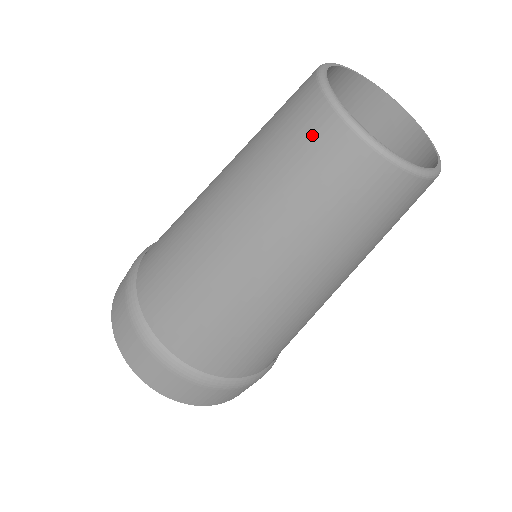
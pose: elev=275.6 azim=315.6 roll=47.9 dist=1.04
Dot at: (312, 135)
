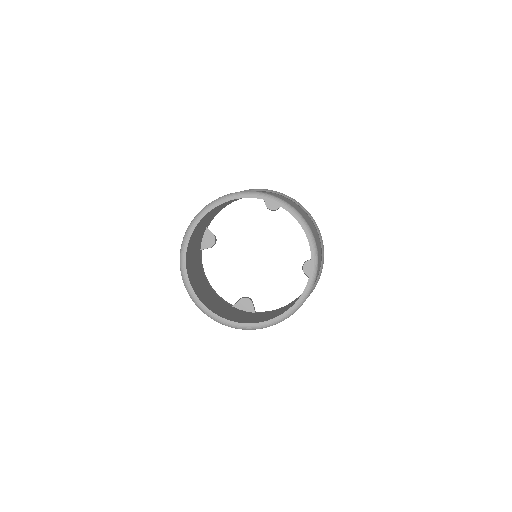
Dot at: occluded
